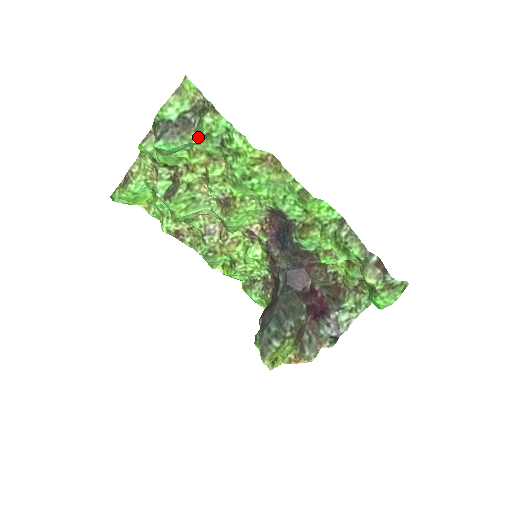
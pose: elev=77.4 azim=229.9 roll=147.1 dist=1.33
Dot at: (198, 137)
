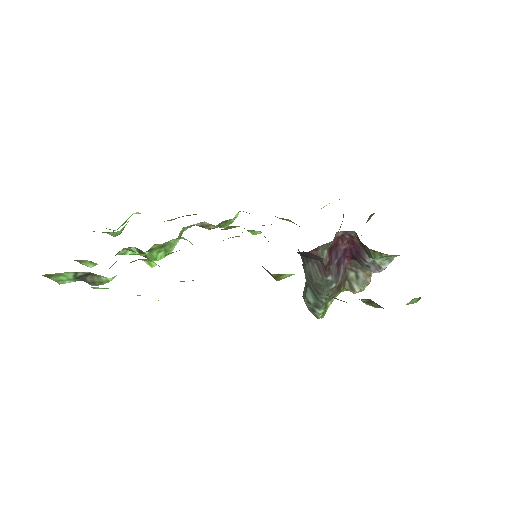
Dot at: (109, 280)
